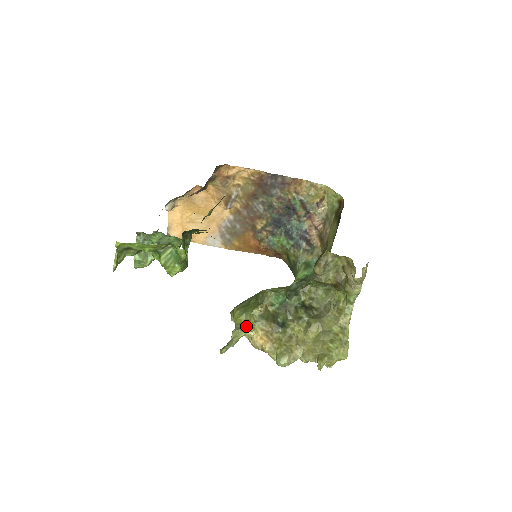
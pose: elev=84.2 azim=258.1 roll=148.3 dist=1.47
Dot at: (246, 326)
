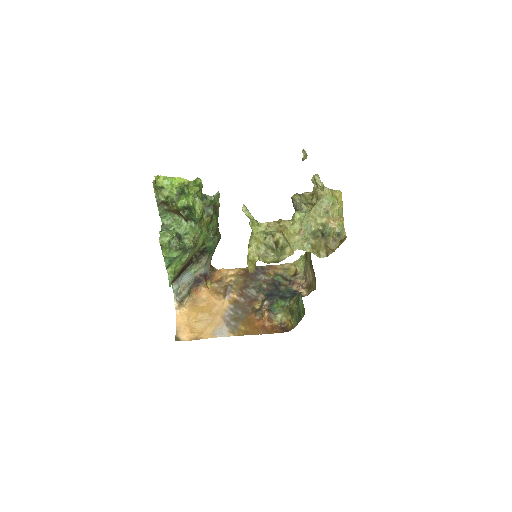
Dot at: occluded
